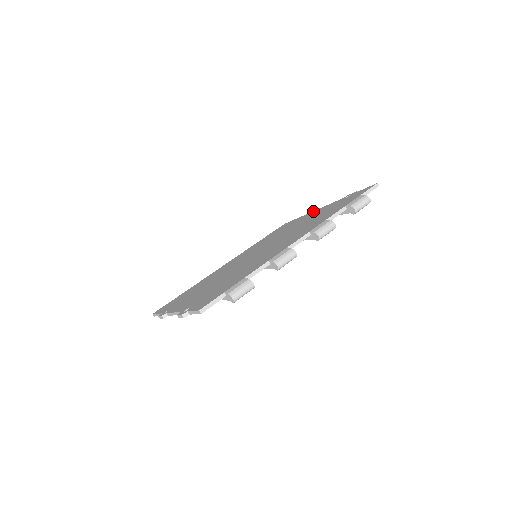
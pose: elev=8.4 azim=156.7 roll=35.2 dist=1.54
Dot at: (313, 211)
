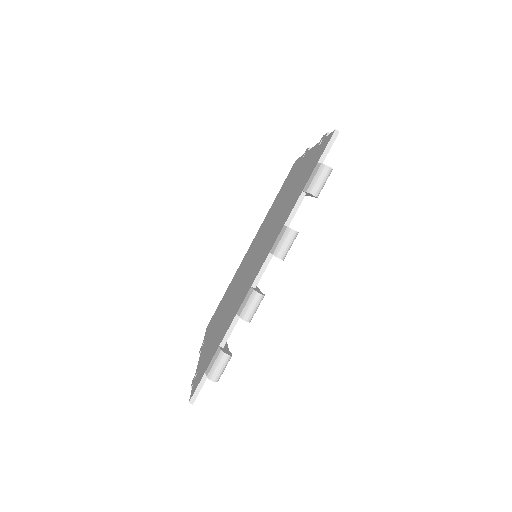
Dot at: (305, 154)
